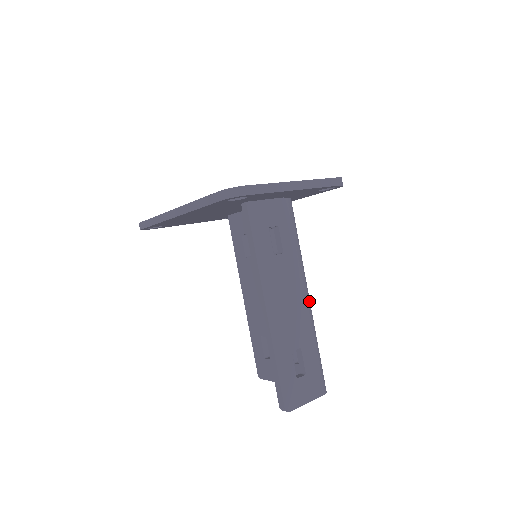
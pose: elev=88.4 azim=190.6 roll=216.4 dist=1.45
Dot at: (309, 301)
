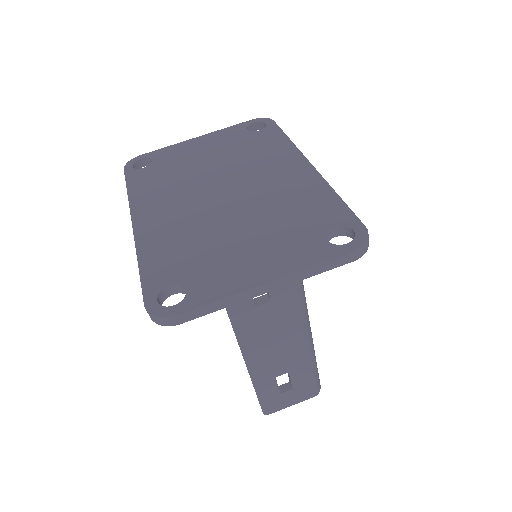
Dot at: (307, 332)
